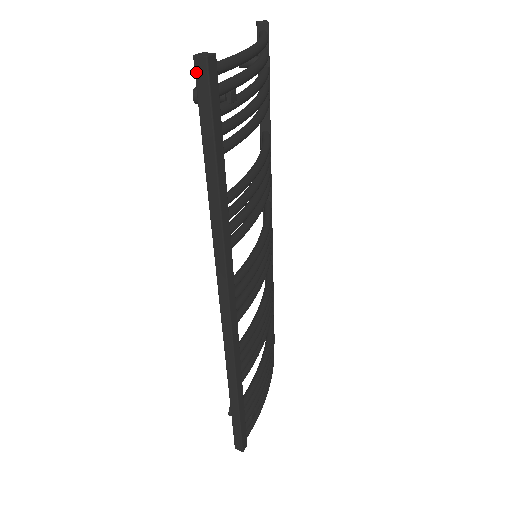
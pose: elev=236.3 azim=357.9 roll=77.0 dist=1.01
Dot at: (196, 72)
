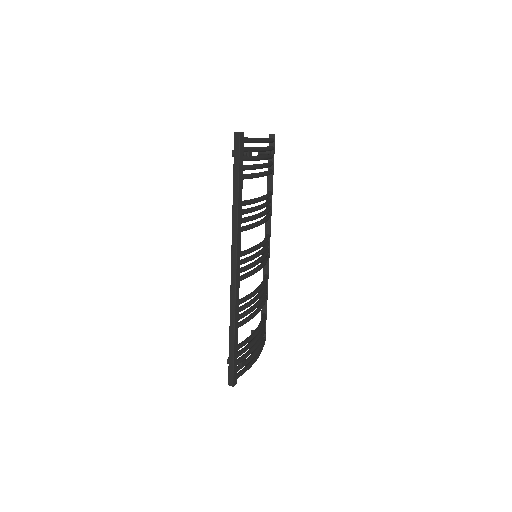
Dot at: (235, 139)
